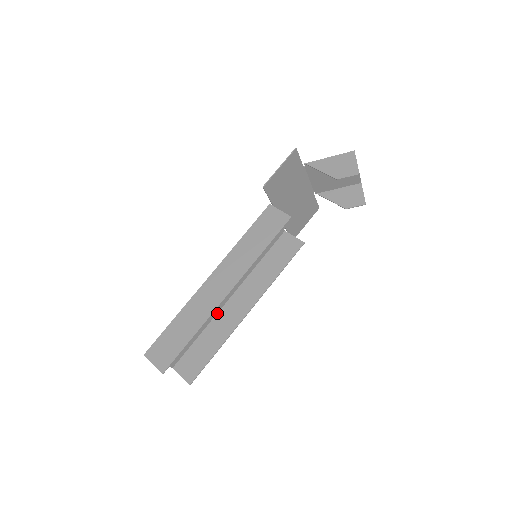
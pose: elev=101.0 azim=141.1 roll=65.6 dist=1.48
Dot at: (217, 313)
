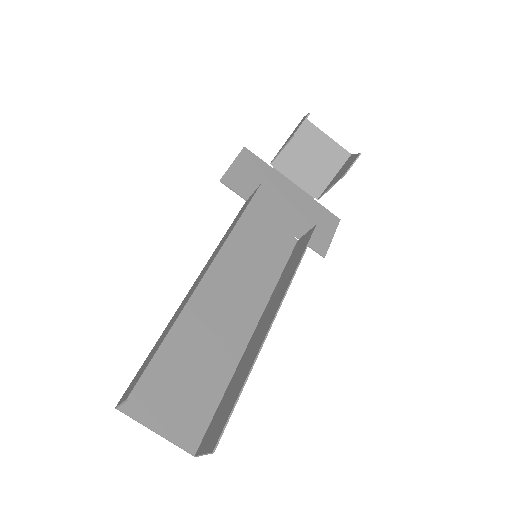
Dot at: (243, 354)
